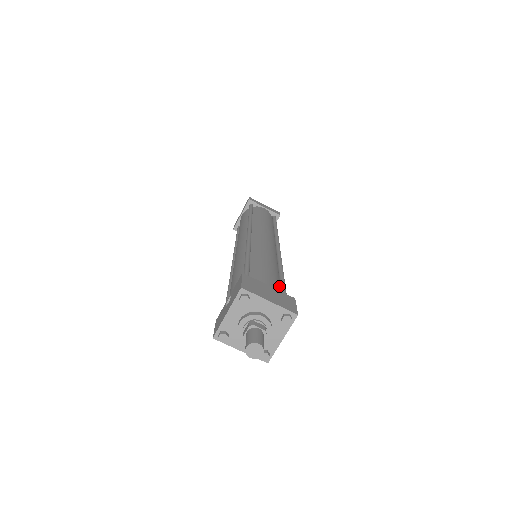
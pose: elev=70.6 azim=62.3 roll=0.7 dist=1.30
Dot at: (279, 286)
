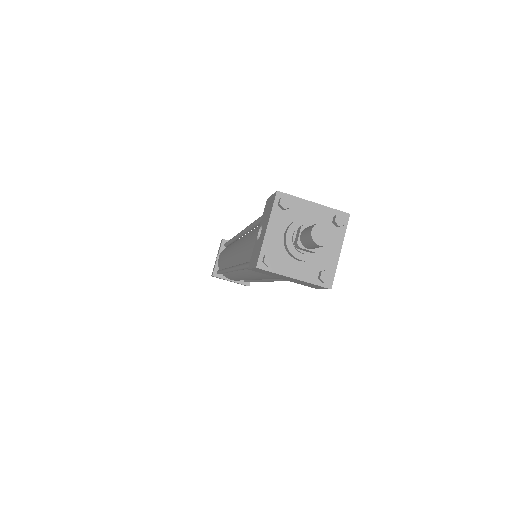
Dot at: occluded
